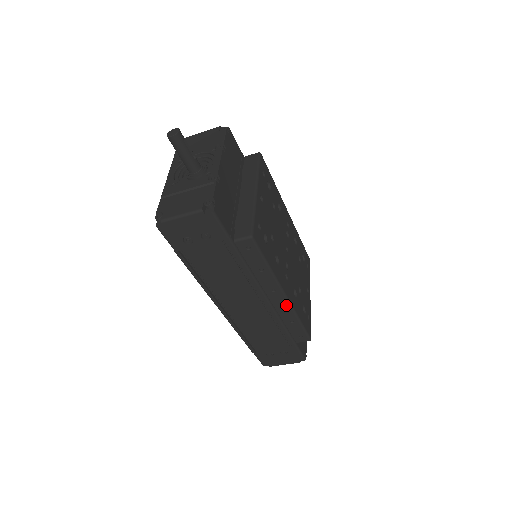
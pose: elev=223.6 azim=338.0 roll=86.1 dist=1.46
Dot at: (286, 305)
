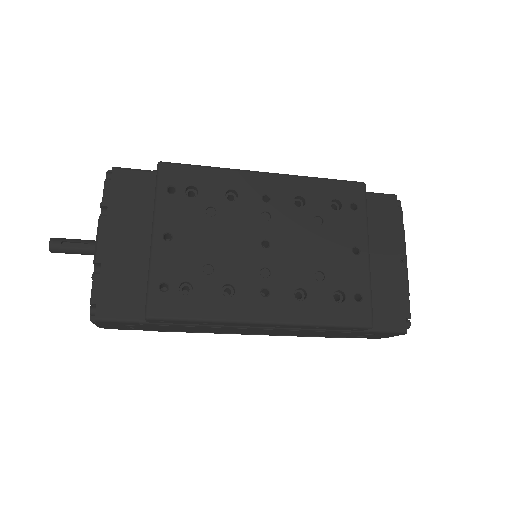
Dot at: (282, 325)
